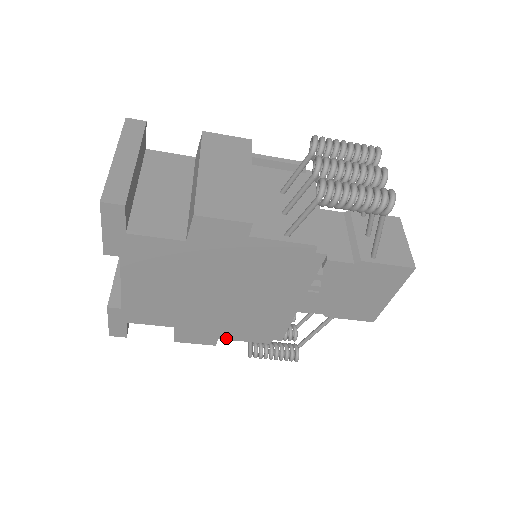
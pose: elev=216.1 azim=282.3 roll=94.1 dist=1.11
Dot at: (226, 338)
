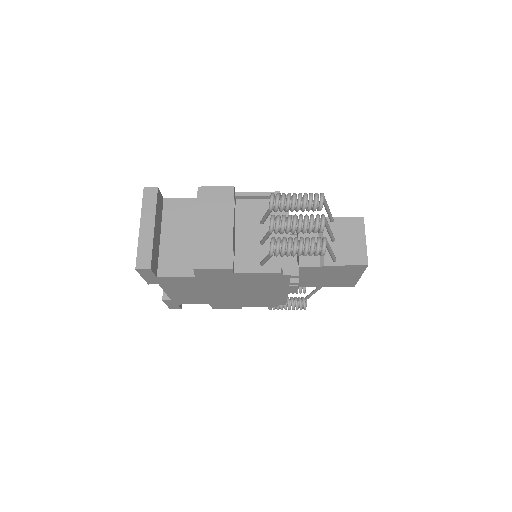
Dot at: (247, 306)
